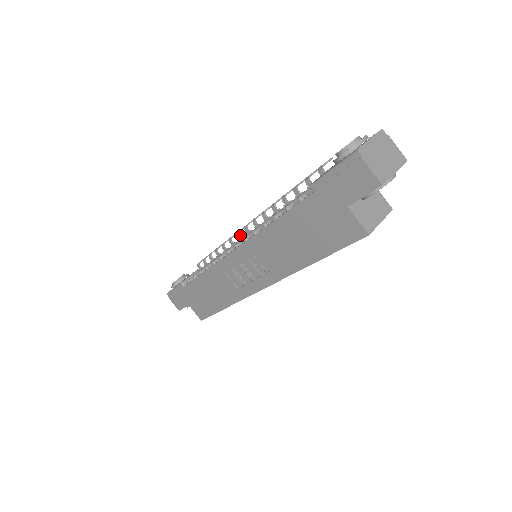
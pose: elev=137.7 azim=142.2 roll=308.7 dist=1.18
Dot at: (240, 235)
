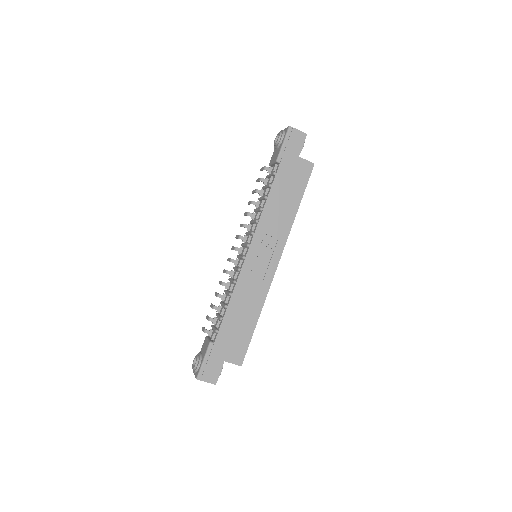
Dot at: occluded
